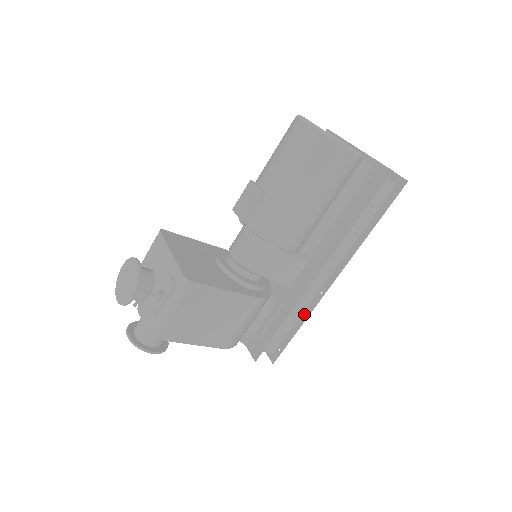
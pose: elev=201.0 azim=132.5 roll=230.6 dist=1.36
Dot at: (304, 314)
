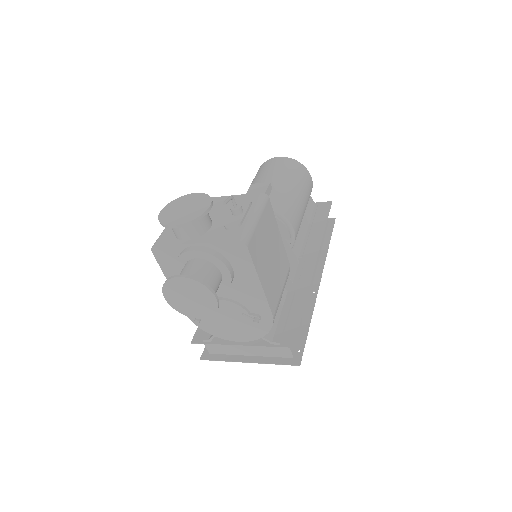
Dot at: (307, 312)
